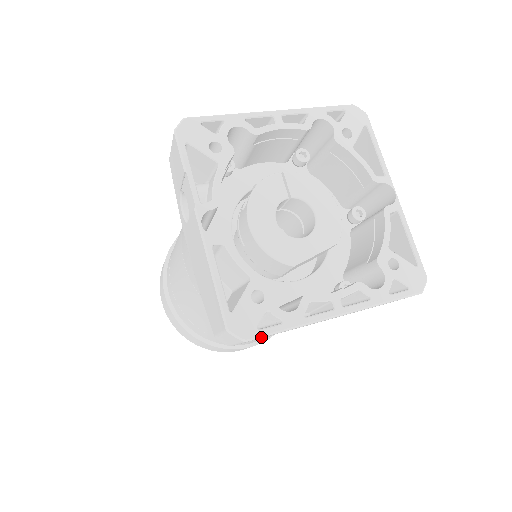
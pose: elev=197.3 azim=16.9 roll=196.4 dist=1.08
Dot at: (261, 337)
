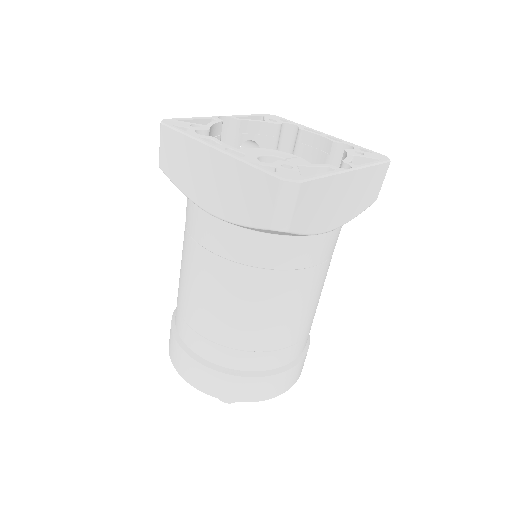
Dot at: (169, 127)
